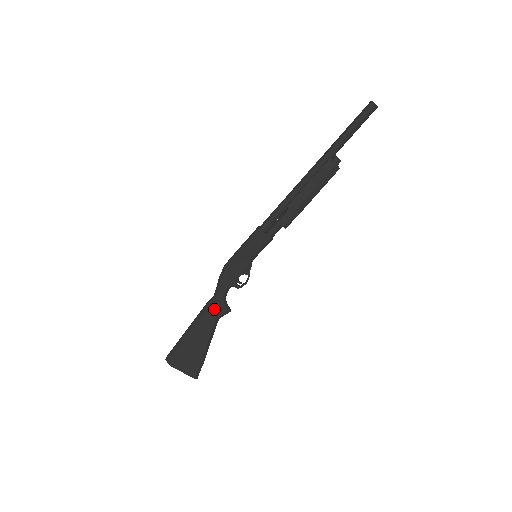
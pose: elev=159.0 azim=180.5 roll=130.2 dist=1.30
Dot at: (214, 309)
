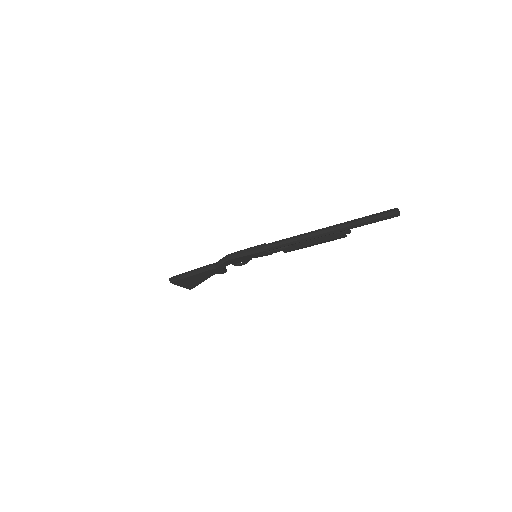
Dot at: (214, 271)
